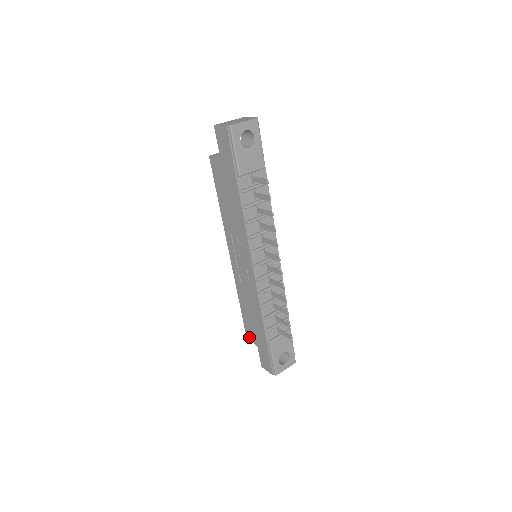
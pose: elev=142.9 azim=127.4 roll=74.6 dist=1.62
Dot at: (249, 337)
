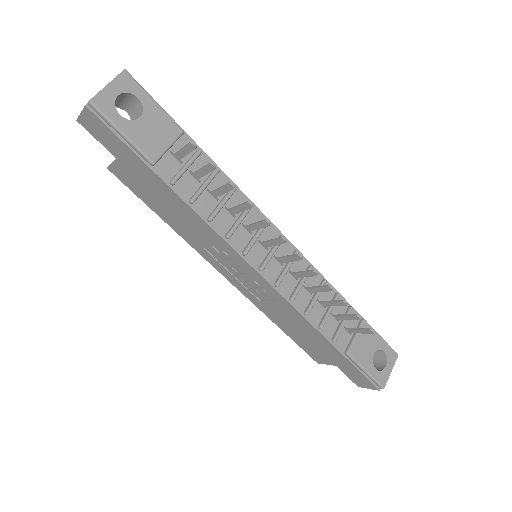
Dot at: (318, 360)
